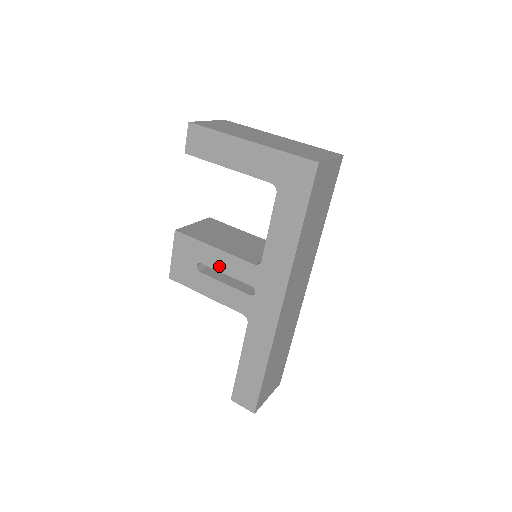
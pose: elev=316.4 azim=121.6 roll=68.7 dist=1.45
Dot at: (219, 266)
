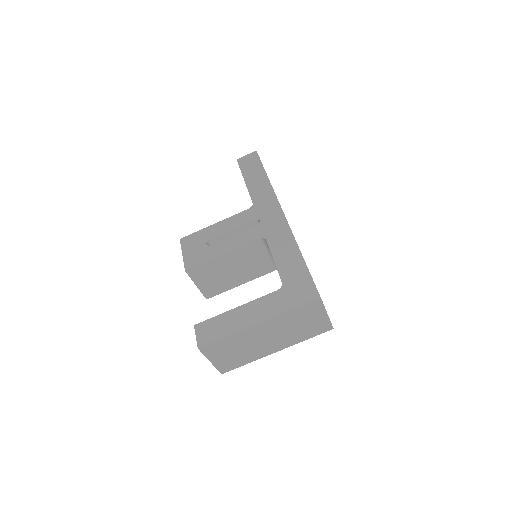
Dot at: occluded
